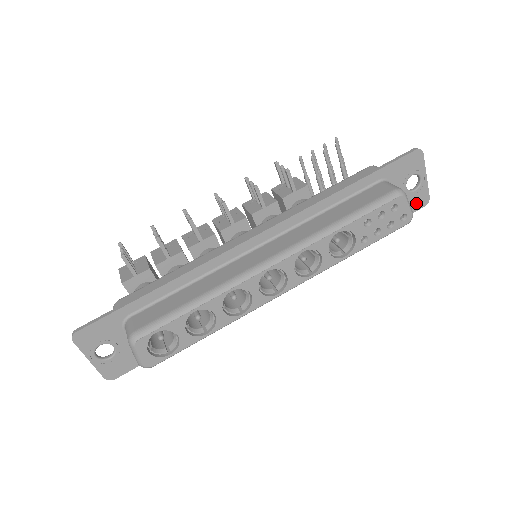
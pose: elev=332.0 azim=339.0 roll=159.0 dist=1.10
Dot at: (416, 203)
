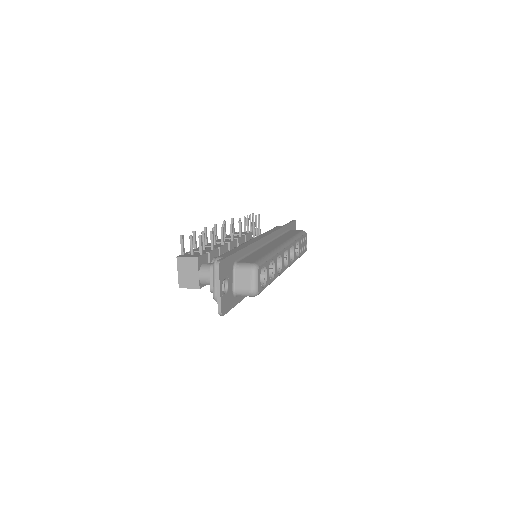
Dot at: occluded
